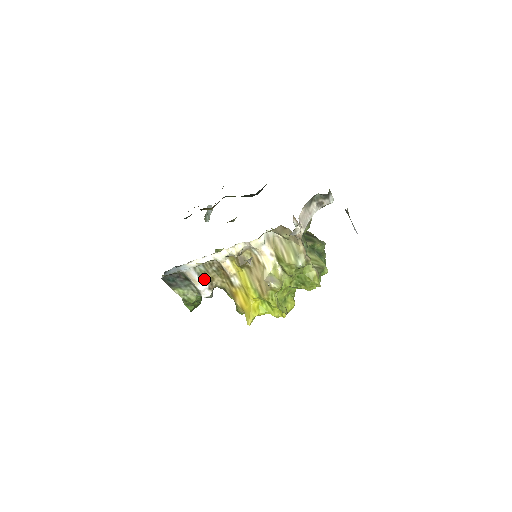
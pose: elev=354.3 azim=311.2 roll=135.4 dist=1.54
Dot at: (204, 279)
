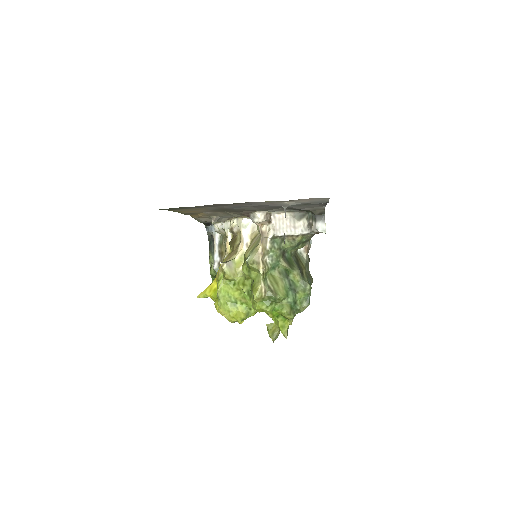
Dot at: (220, 251)
